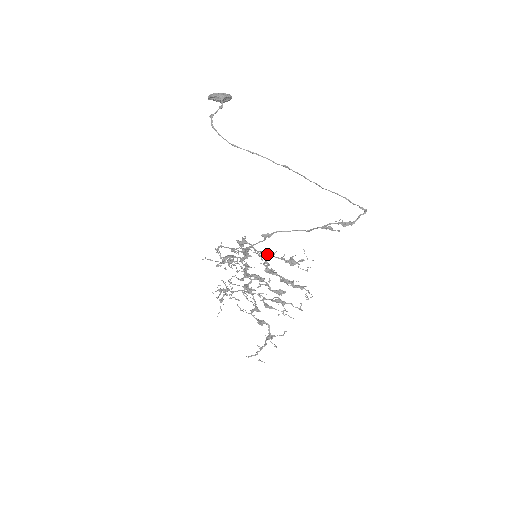
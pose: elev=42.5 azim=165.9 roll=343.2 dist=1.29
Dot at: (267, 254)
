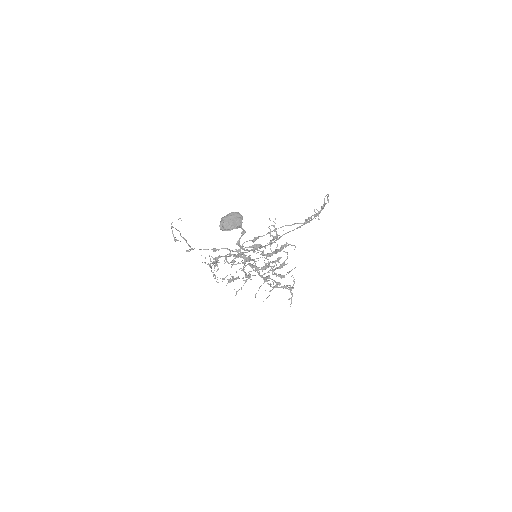
Dot at: occluded
